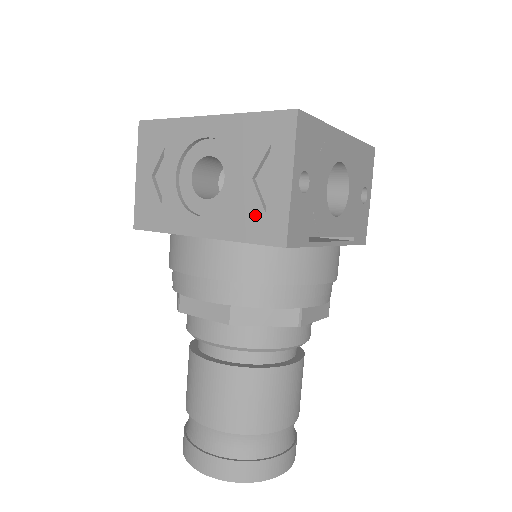
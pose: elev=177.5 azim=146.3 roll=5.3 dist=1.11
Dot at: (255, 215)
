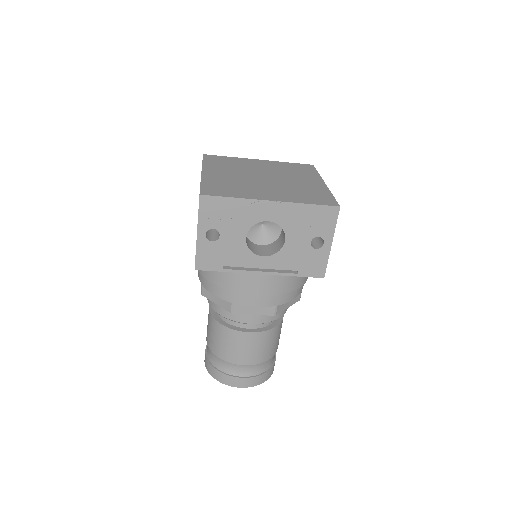
Dot at: occluded
